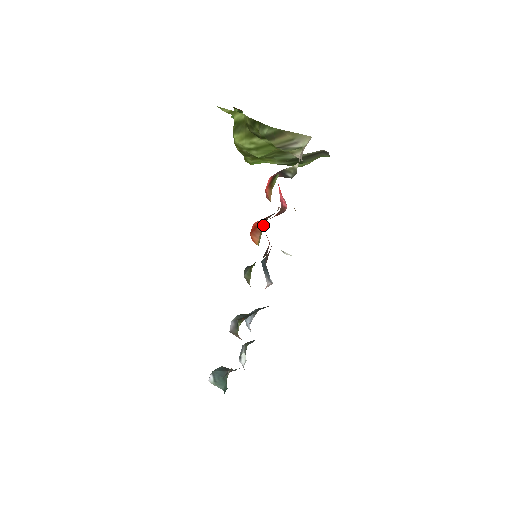
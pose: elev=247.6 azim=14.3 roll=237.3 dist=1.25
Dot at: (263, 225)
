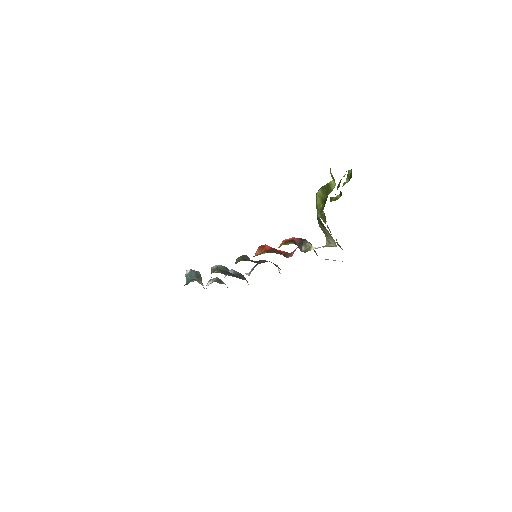
Dot at: (265, 252)
